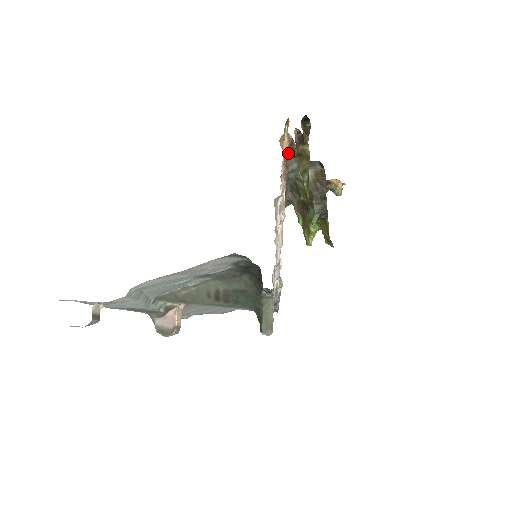
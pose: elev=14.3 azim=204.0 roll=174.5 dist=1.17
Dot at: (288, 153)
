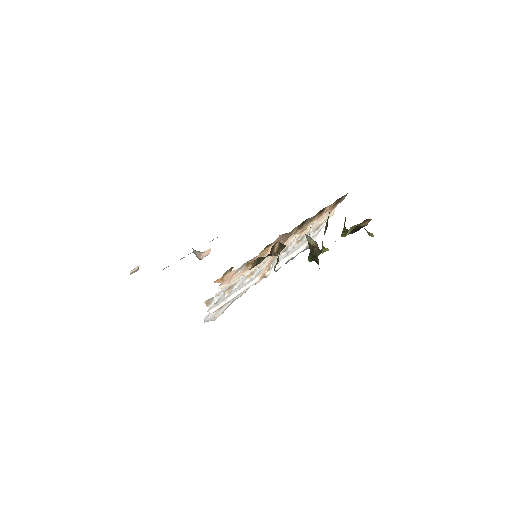
Dot at: occluded
